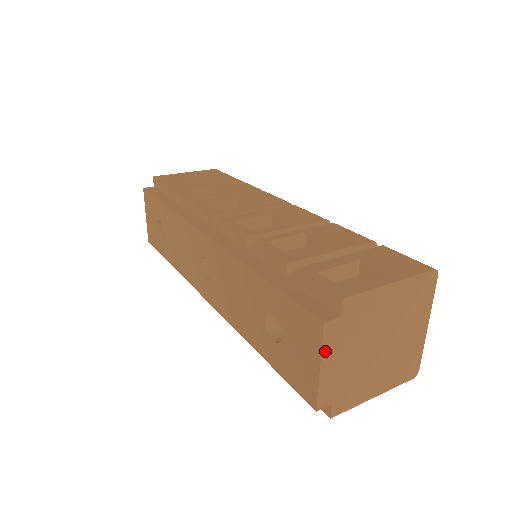
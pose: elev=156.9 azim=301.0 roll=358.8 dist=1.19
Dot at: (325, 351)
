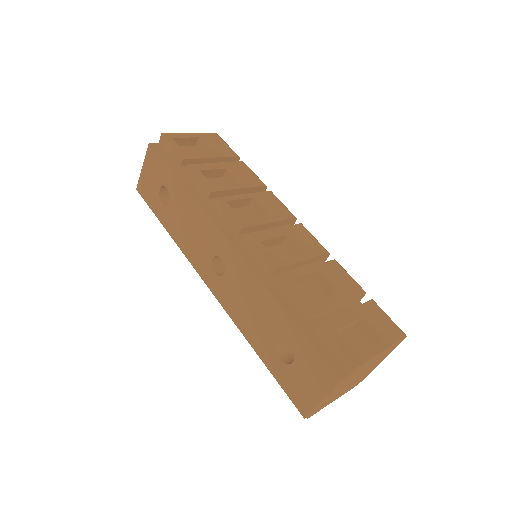
Dot at: (331, 392)
